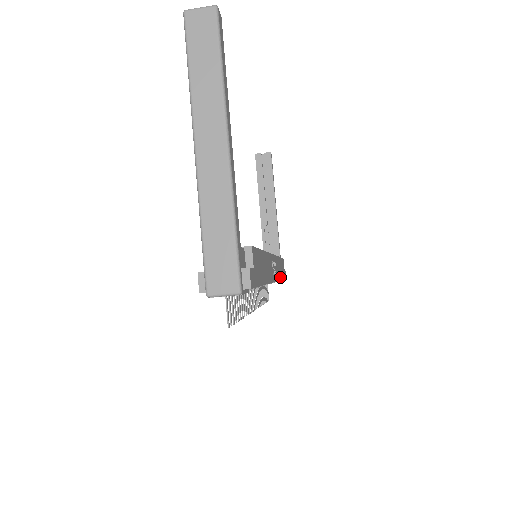
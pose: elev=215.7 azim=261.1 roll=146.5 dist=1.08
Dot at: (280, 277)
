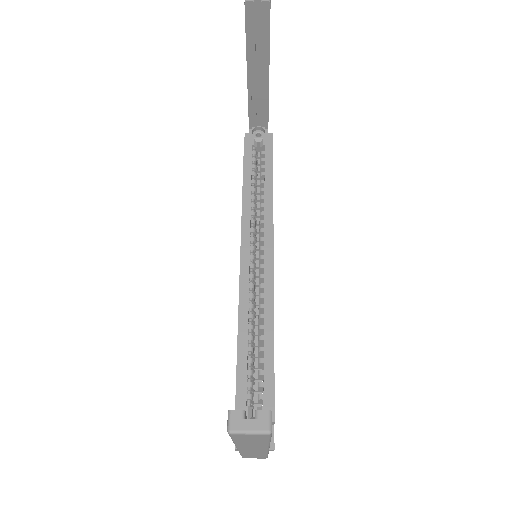
Dot at: occluded
